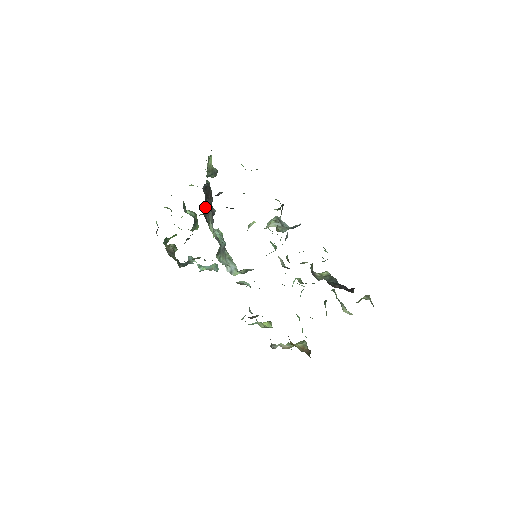
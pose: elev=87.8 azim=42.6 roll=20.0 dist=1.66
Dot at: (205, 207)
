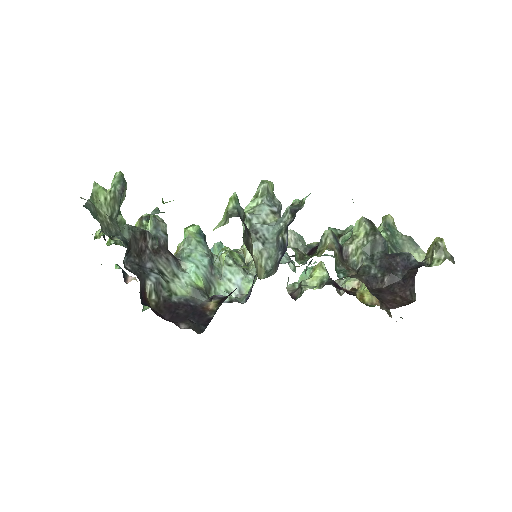
Dot at: (149, 287)
